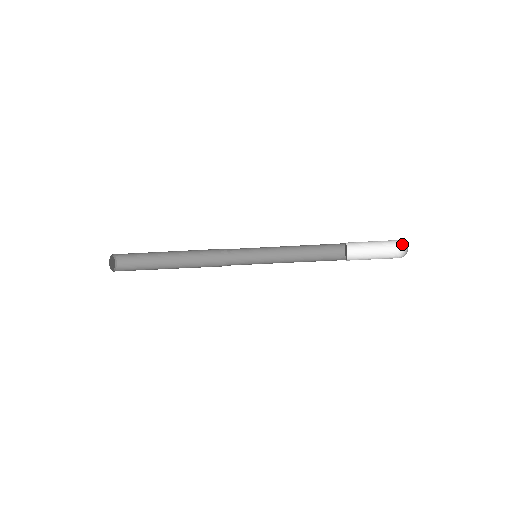
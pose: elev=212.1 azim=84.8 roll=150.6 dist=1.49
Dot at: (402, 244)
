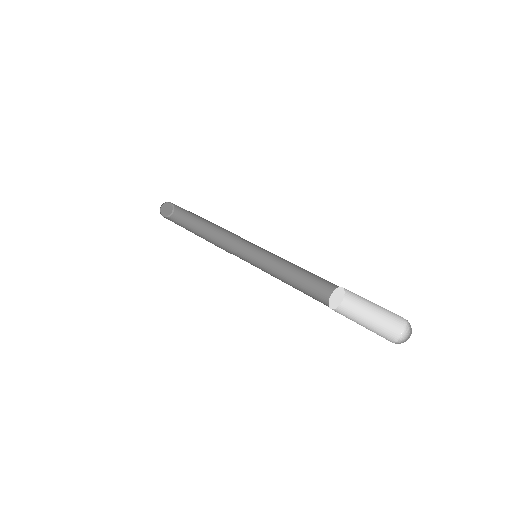
Dot at: occluded
